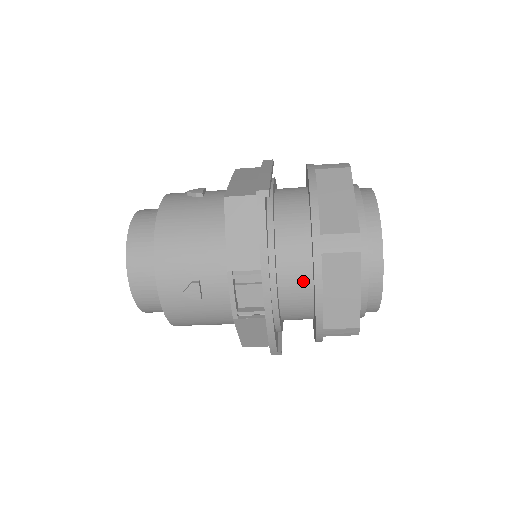
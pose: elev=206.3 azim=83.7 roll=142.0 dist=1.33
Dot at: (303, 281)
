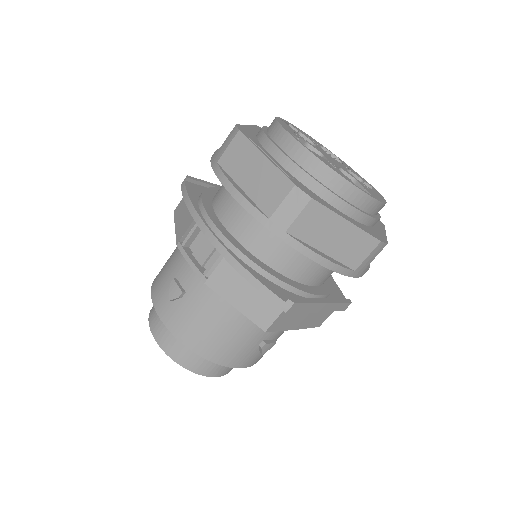
Dot at: (238, 204)
